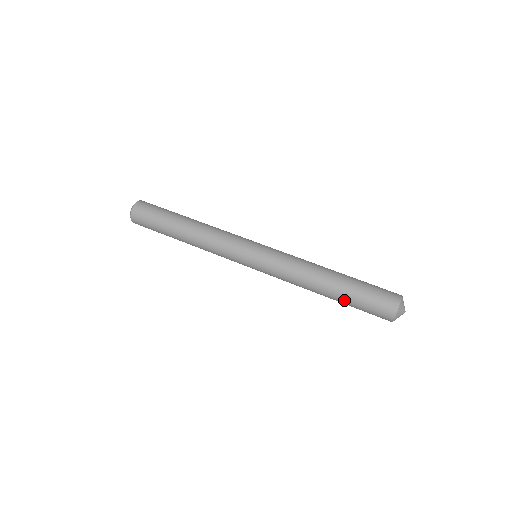
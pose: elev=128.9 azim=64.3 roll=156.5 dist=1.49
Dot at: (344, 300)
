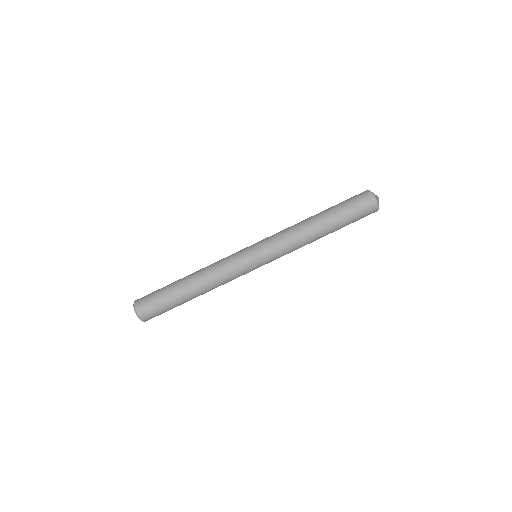
Dot at: (339, 224)
